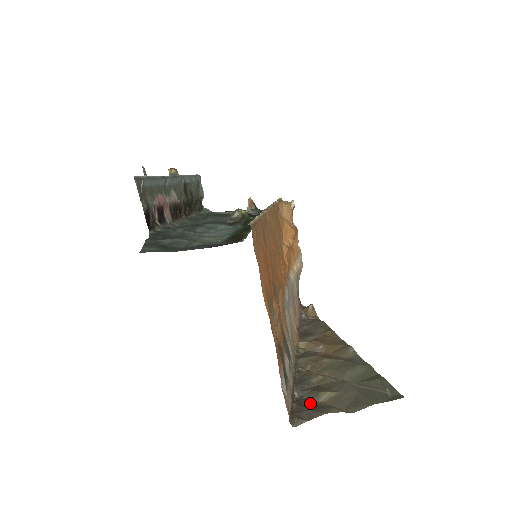
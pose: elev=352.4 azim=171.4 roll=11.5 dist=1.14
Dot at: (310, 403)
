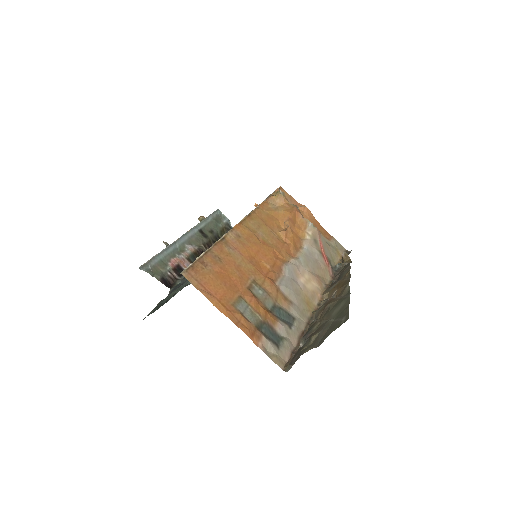
Dot at: (303, 349)
